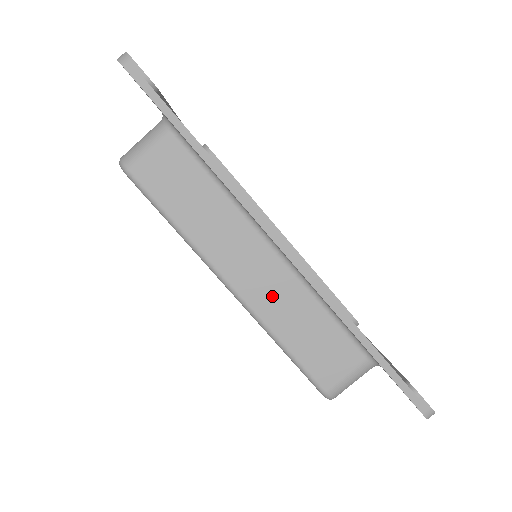
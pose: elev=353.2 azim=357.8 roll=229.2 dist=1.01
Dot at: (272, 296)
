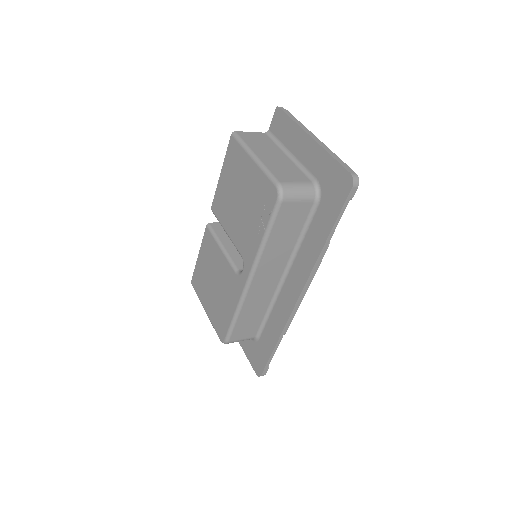
Dot at: (259, 294)
